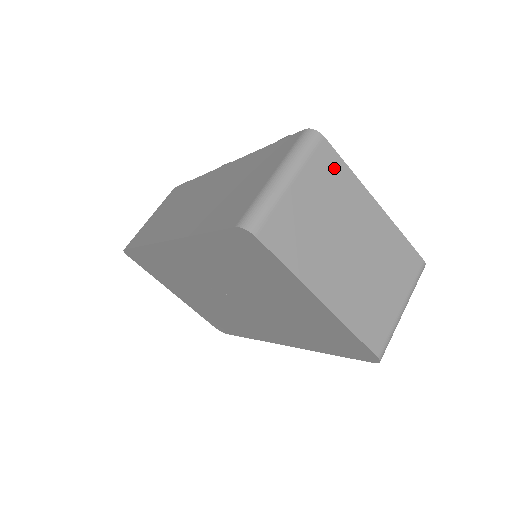
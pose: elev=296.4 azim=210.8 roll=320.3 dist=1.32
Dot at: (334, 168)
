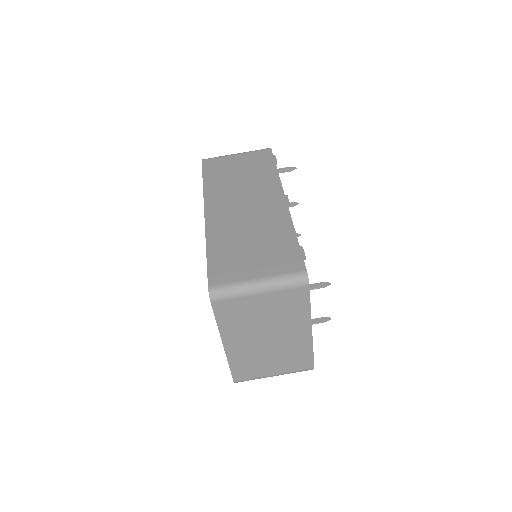
Dot at: (299, 302)
